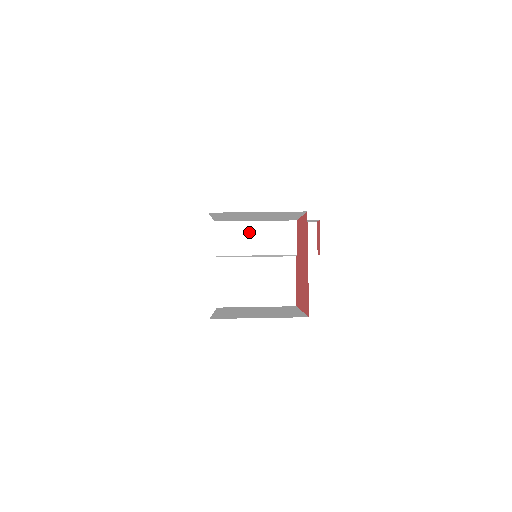
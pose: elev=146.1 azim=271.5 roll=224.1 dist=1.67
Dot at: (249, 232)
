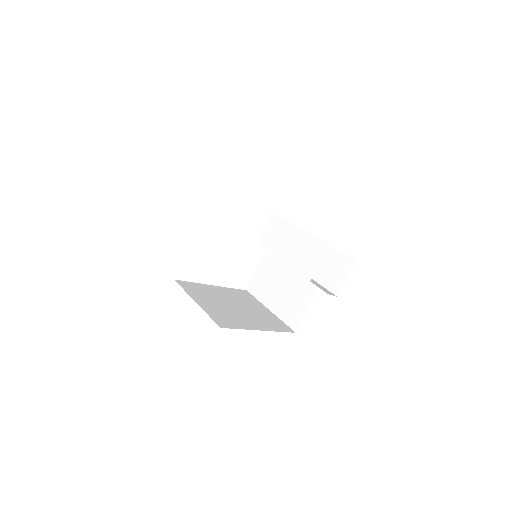
Dot at: (287, 236)
